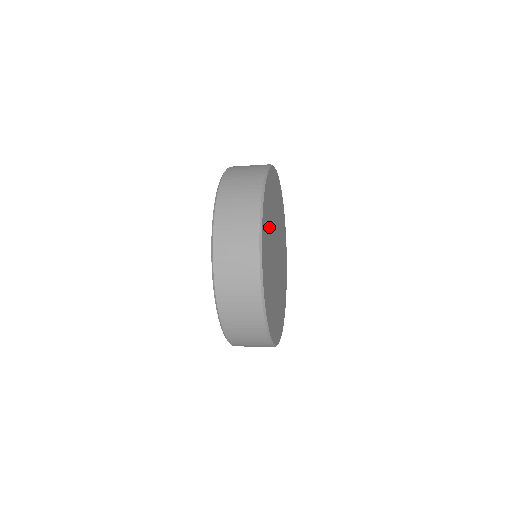
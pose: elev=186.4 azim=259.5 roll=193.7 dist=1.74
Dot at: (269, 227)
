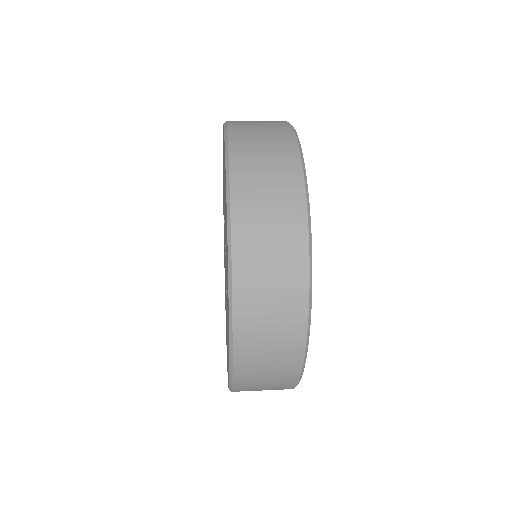
Dot at: occluded
